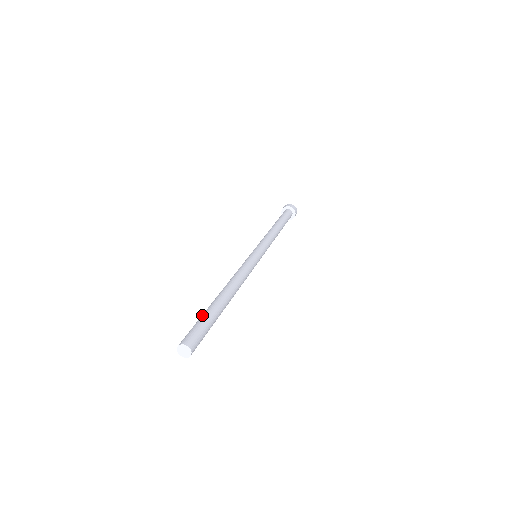
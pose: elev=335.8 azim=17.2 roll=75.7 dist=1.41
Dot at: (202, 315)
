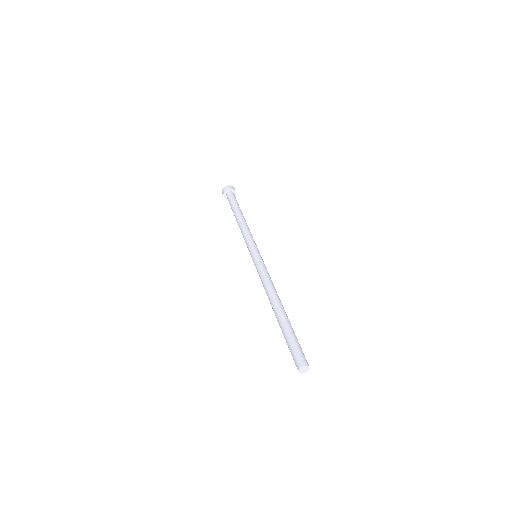
Dot at: (290, 333)
